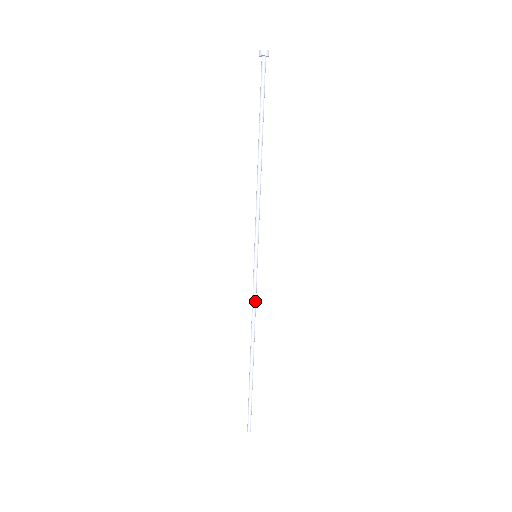
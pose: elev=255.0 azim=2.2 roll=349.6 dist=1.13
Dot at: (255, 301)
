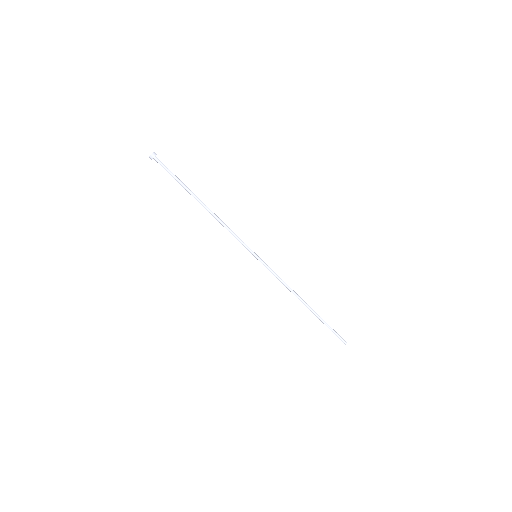
Dot at: (280, 278)
